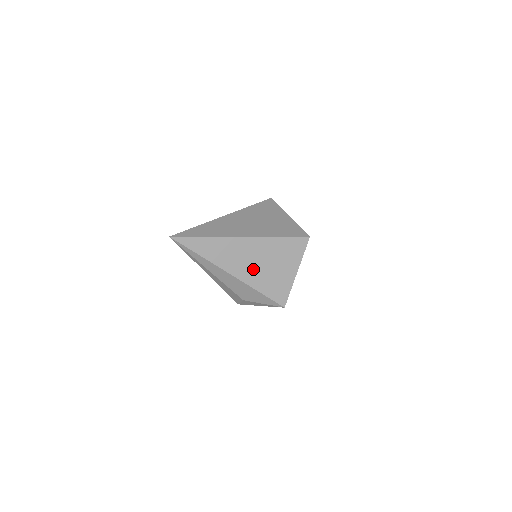
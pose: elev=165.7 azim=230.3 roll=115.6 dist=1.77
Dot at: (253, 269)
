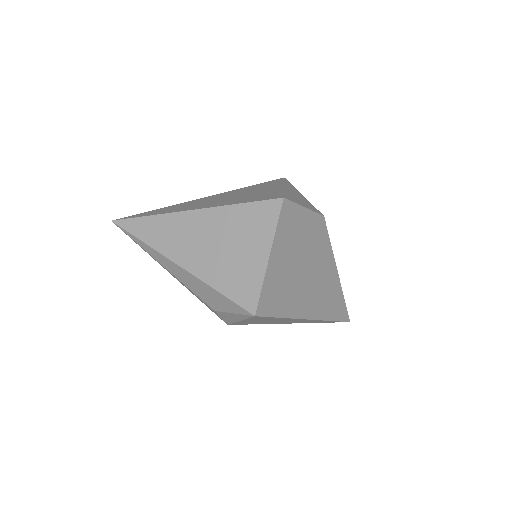
Dot at: (206, 255)
